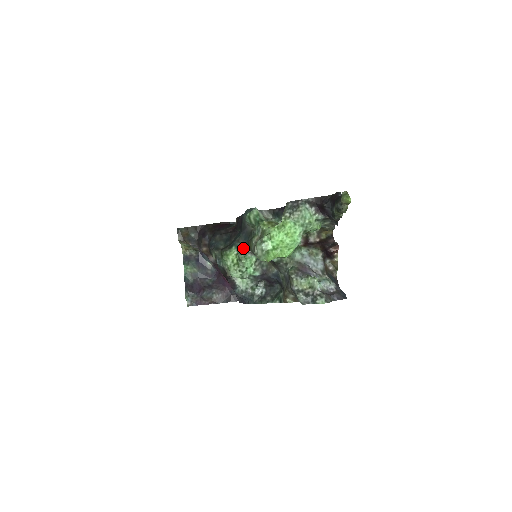
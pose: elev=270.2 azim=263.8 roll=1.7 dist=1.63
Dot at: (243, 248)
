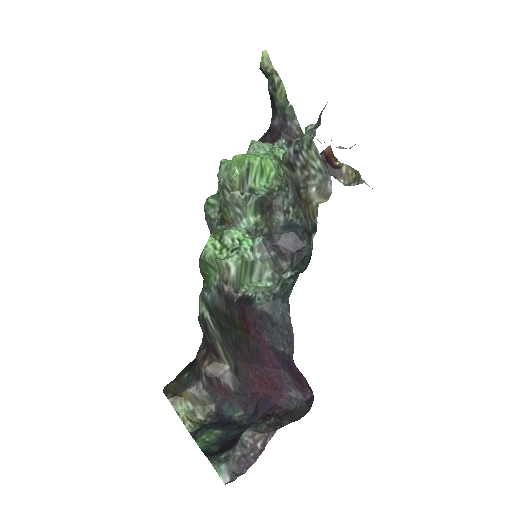
Dot at: occluded
